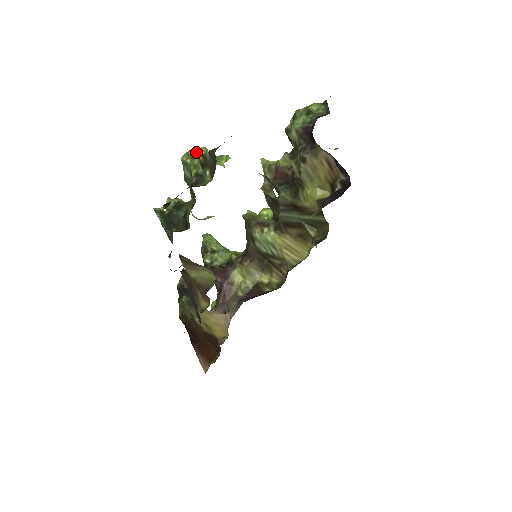
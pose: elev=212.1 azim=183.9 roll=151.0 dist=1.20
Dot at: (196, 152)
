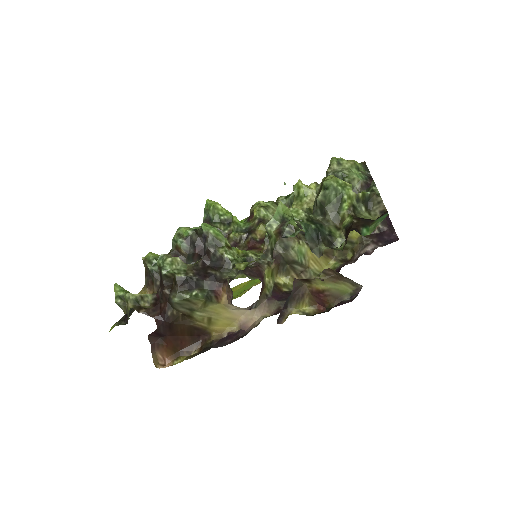
Dot at: (346, 183)
